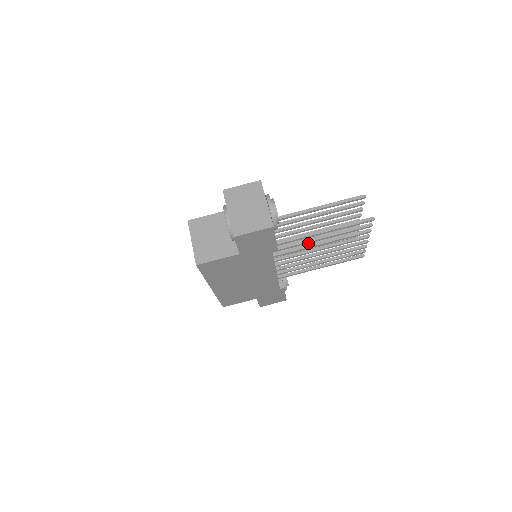
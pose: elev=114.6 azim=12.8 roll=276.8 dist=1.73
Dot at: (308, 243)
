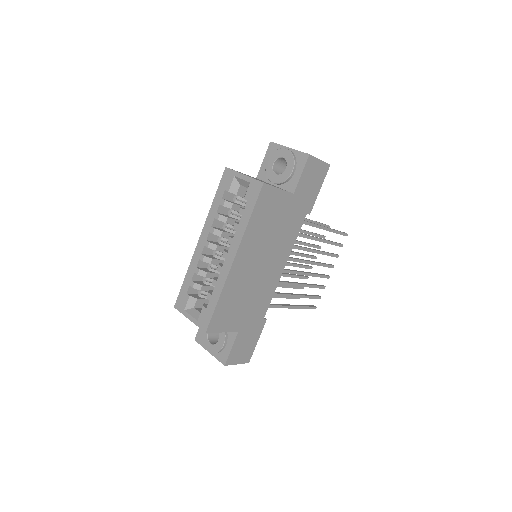
Dot at: occluded
